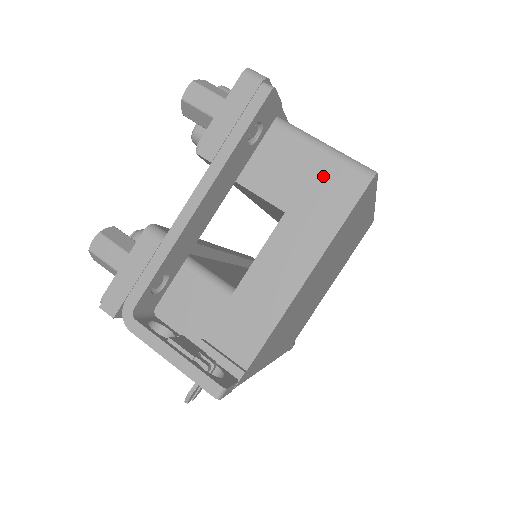
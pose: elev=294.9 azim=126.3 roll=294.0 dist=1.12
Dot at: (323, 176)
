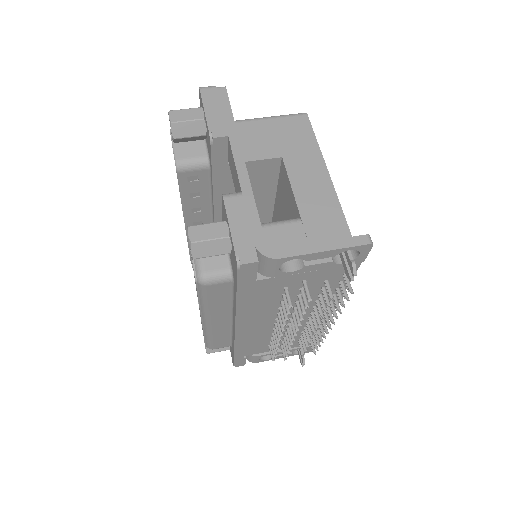
Dot at: (282, 128)
